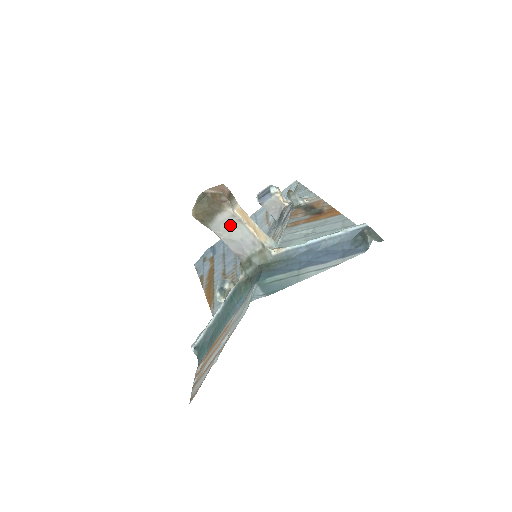
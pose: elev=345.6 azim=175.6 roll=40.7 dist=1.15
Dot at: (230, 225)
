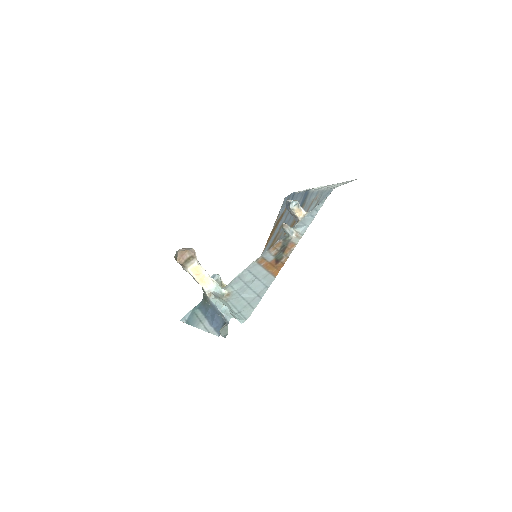
Dot at: (189, 273)
